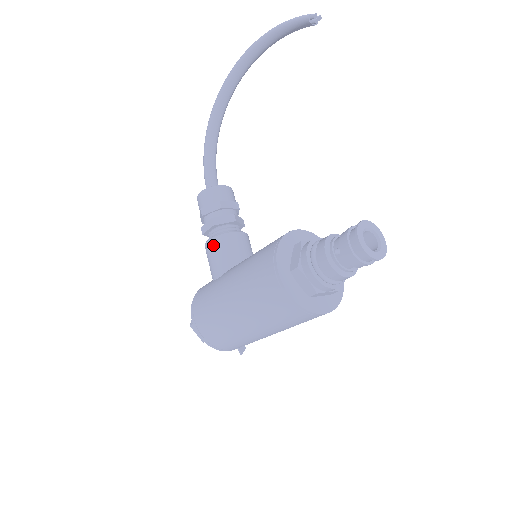
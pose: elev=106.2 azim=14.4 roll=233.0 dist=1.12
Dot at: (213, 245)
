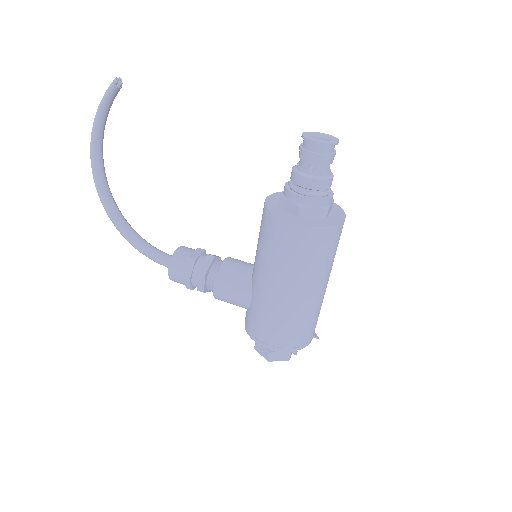
Dot at: (221, 286)
